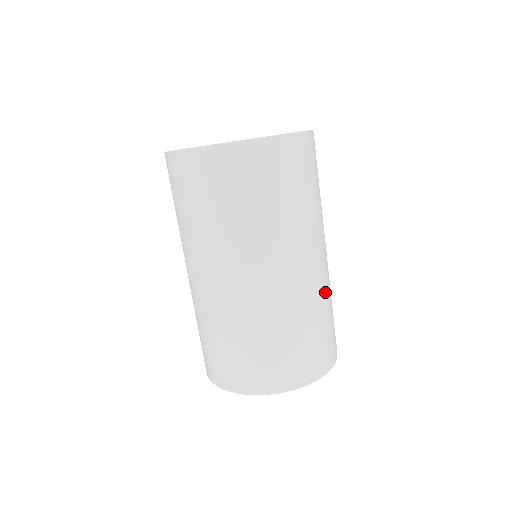
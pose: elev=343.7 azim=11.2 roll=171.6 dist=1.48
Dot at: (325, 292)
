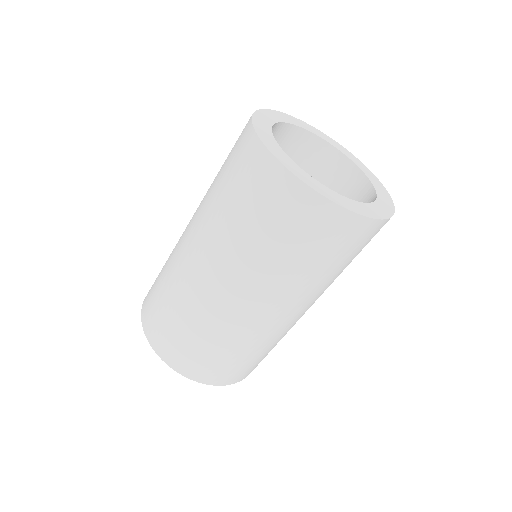
Dot at: occluded
